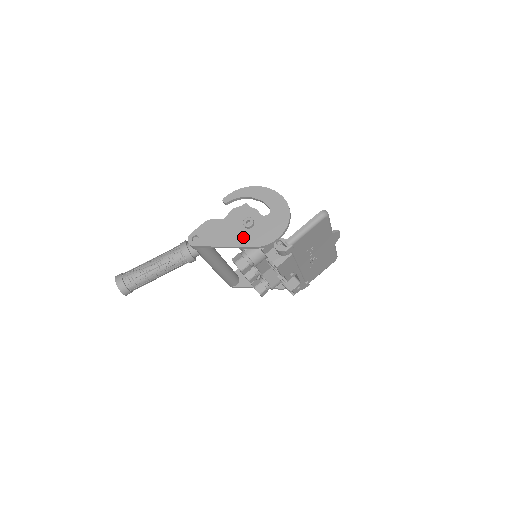
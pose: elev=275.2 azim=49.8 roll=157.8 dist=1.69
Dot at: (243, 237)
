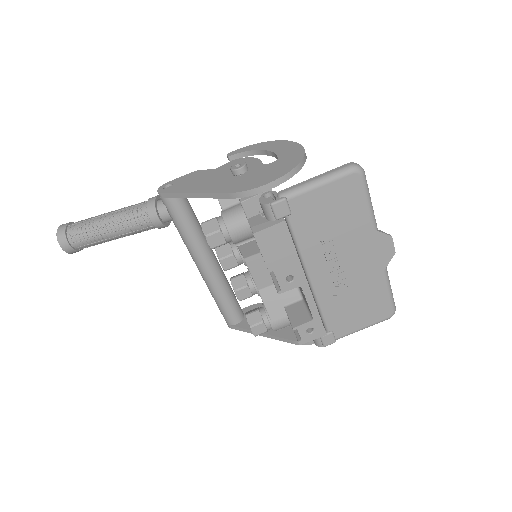
Dot at: (223, 184)
